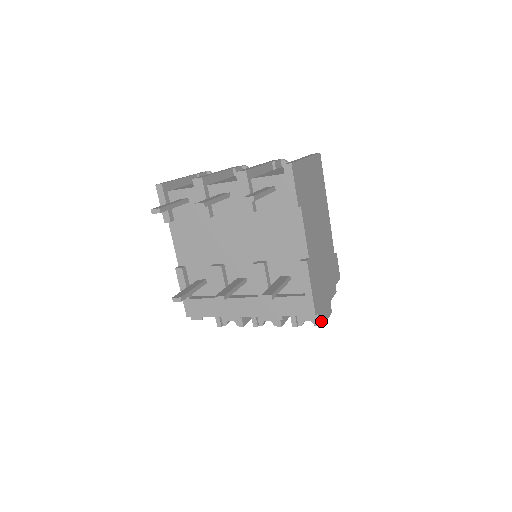
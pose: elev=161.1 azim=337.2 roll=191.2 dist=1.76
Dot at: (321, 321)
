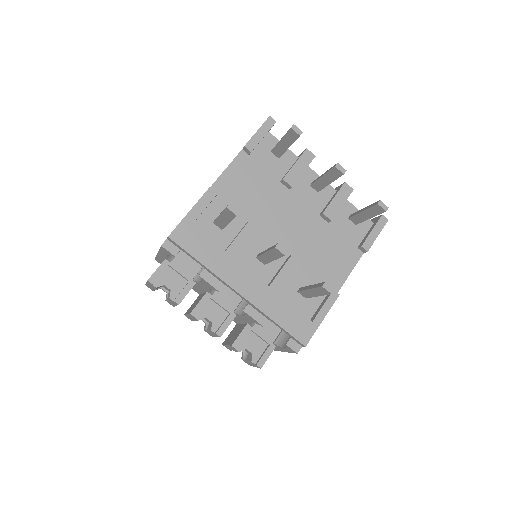
Dot at: (265, 361)
